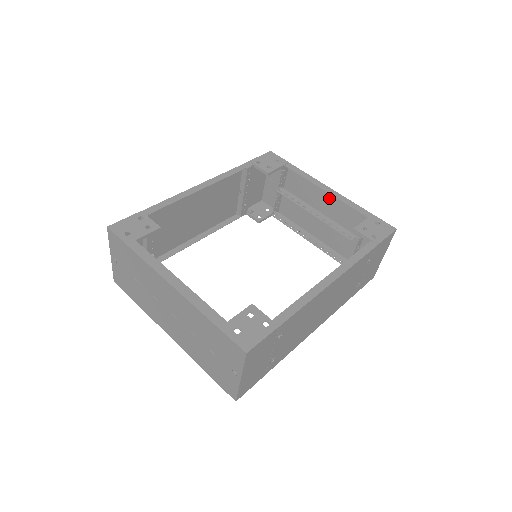
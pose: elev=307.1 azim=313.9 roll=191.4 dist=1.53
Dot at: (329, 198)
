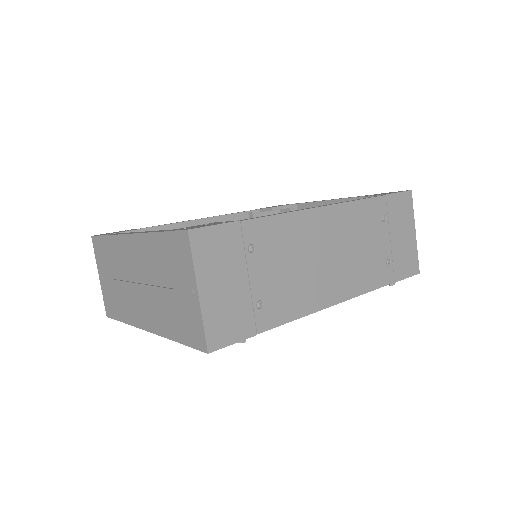
Dot at: occluded
